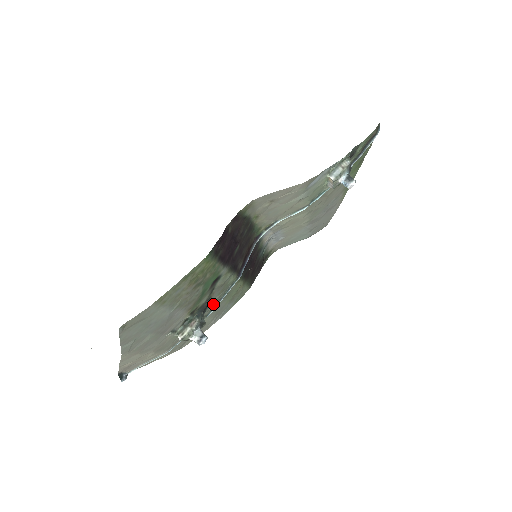
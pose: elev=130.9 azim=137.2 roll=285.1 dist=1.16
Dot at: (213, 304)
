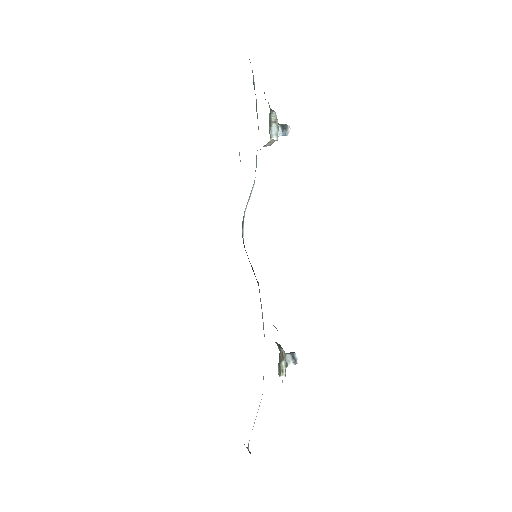
Dot at: occluded
